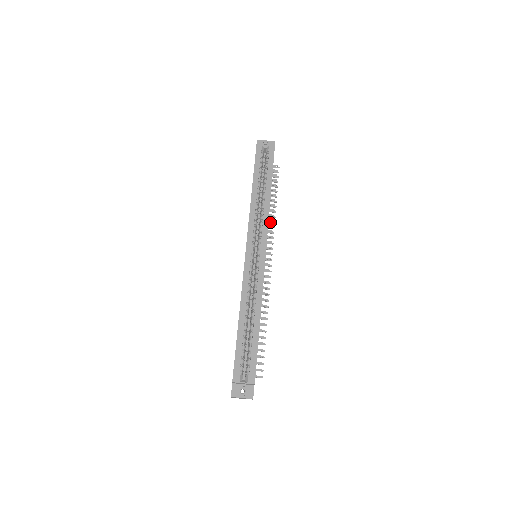
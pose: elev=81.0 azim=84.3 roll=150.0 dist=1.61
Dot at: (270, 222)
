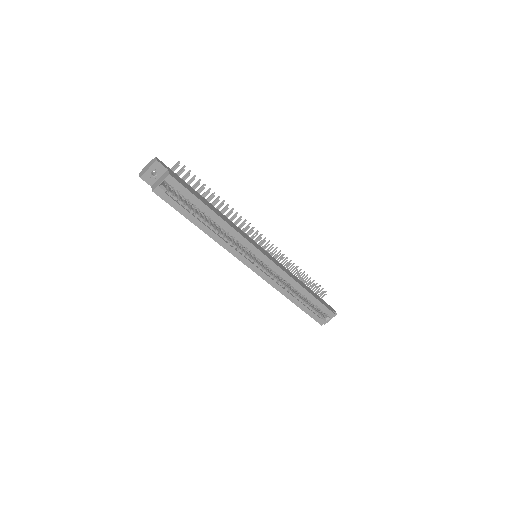
Dot at: (229, 213)
